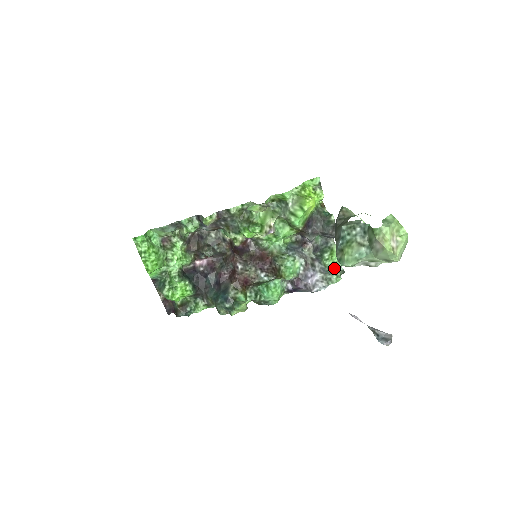
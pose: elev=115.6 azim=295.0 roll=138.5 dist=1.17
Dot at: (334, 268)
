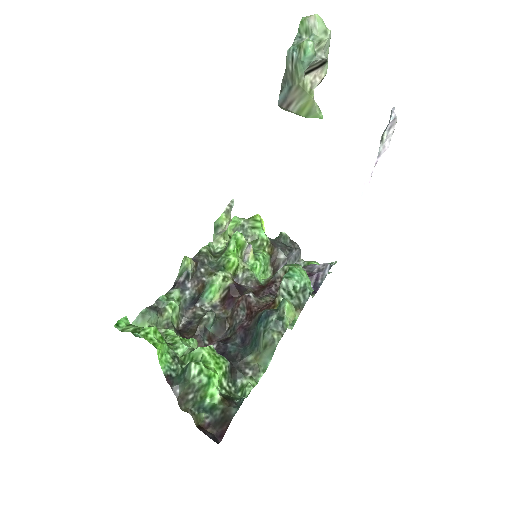
Dot at: occluded
